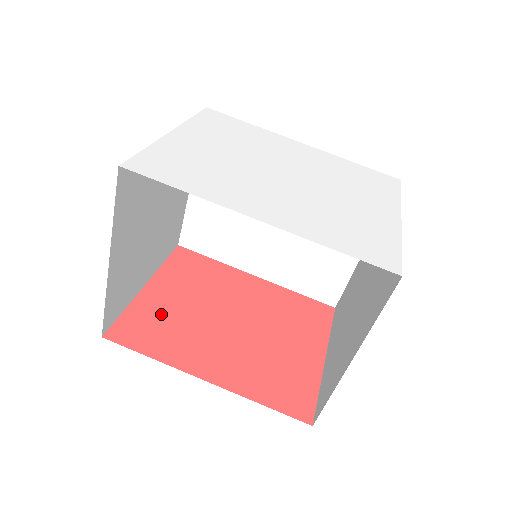
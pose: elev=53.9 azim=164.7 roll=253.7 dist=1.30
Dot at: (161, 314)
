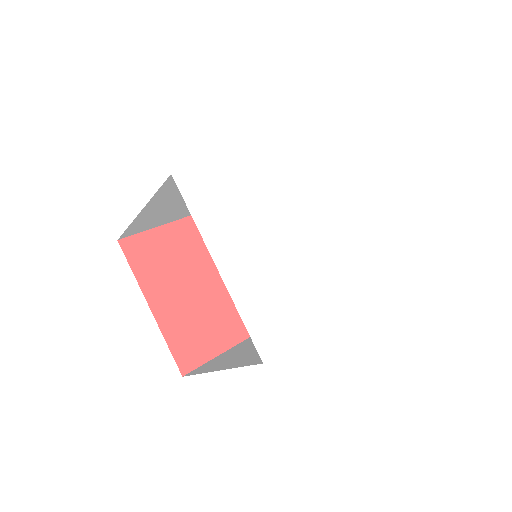
Dot at: (186, 321)
